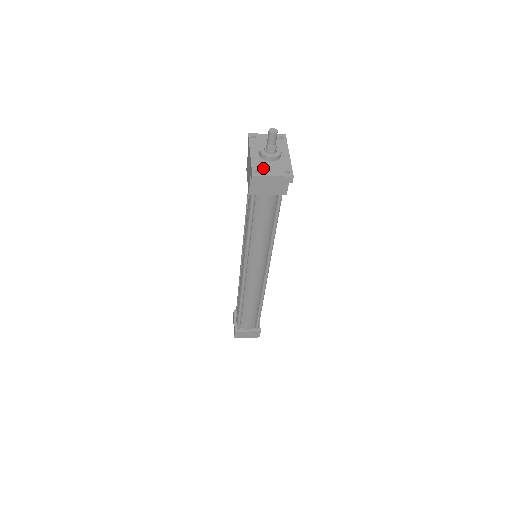
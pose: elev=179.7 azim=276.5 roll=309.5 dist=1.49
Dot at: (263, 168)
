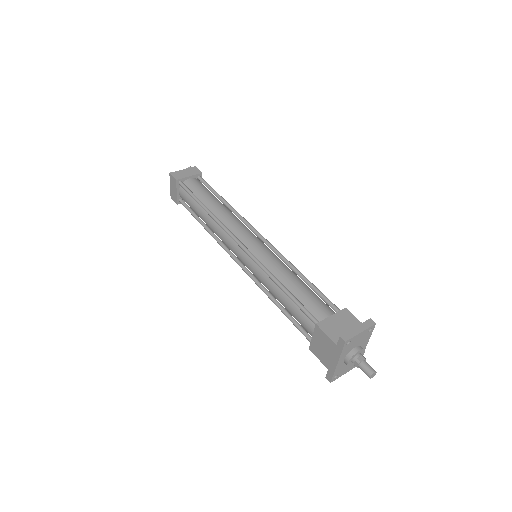
Dot at: (341, 372)
